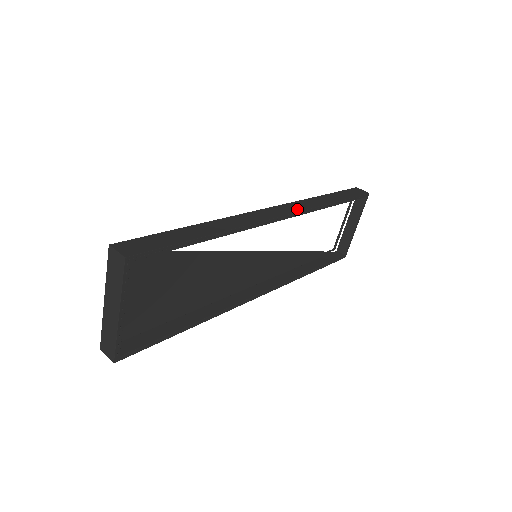
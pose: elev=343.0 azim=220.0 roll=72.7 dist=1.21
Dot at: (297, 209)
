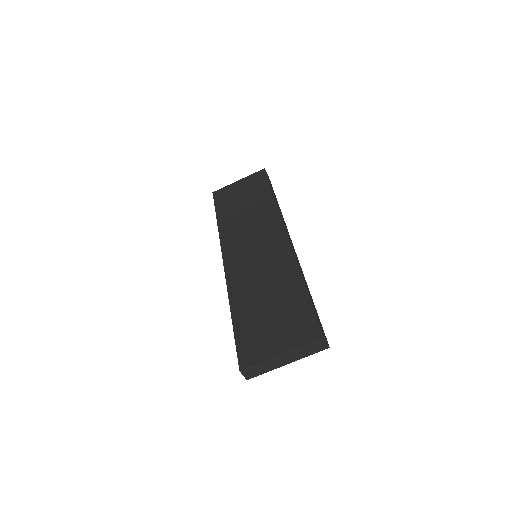
Dot at: (287, 229)
